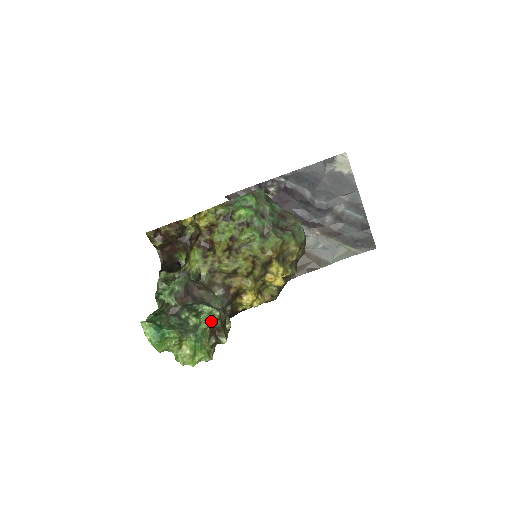
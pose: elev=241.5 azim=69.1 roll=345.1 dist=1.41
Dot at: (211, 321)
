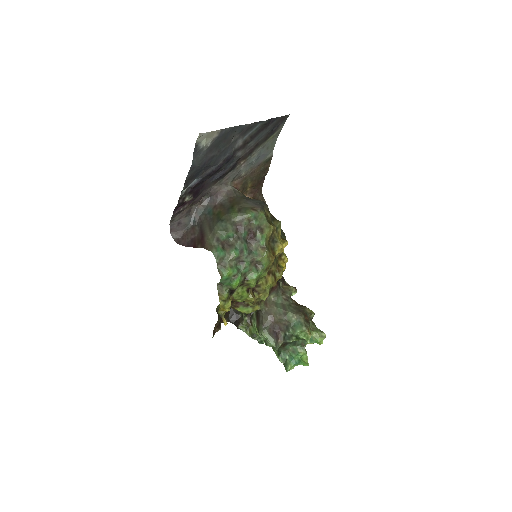
Dot at: (309, 337)
